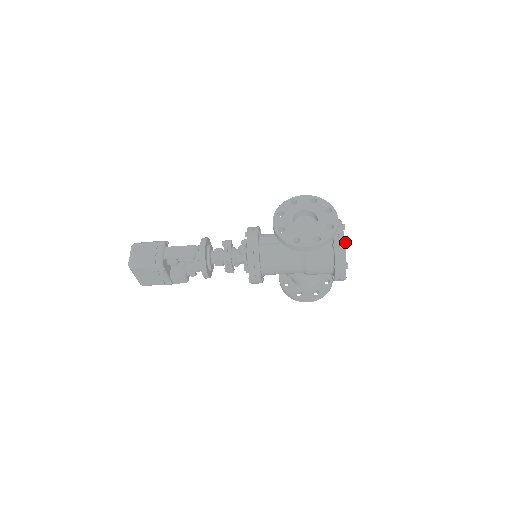
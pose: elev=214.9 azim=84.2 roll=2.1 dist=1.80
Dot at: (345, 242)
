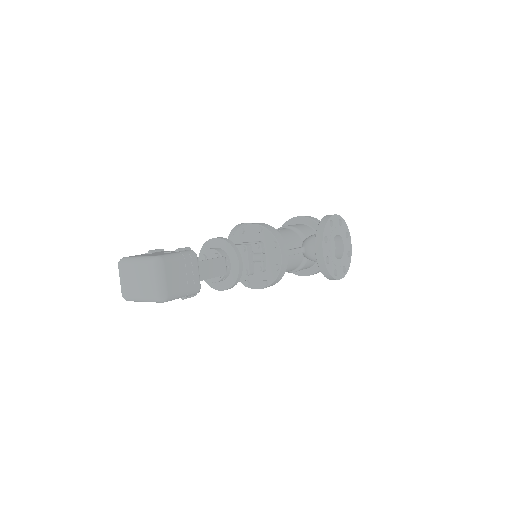
Dot at: occluded
